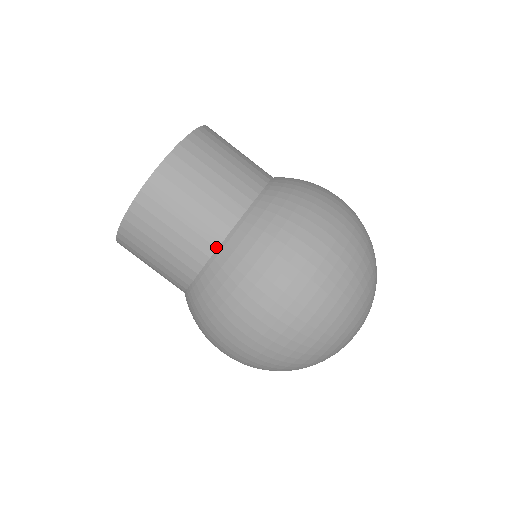
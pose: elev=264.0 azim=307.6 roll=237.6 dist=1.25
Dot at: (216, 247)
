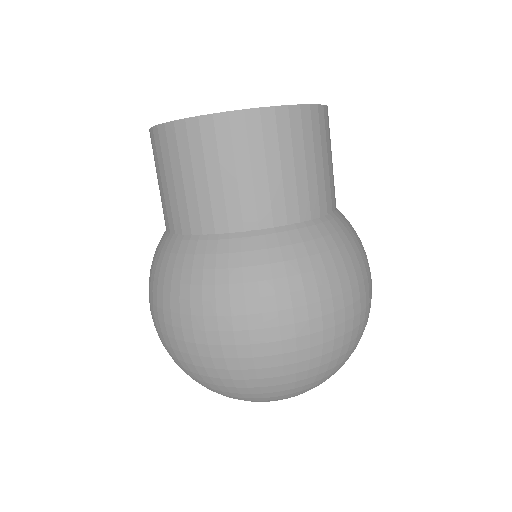
Dot at: (230, 231)
